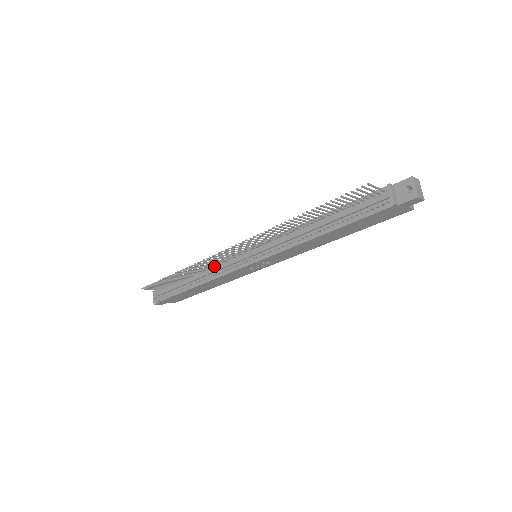
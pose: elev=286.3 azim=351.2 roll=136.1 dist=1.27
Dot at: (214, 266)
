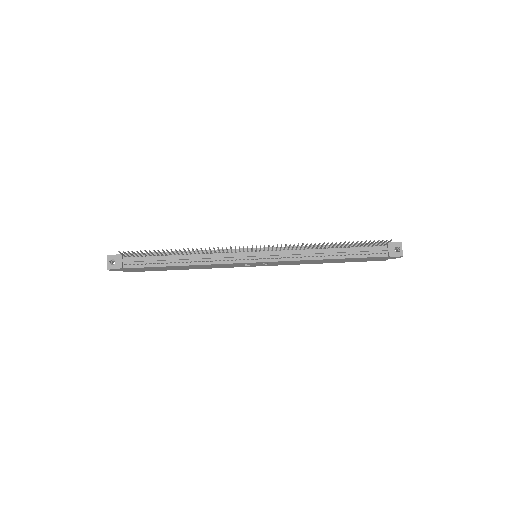
Dot at: (212, 253)
